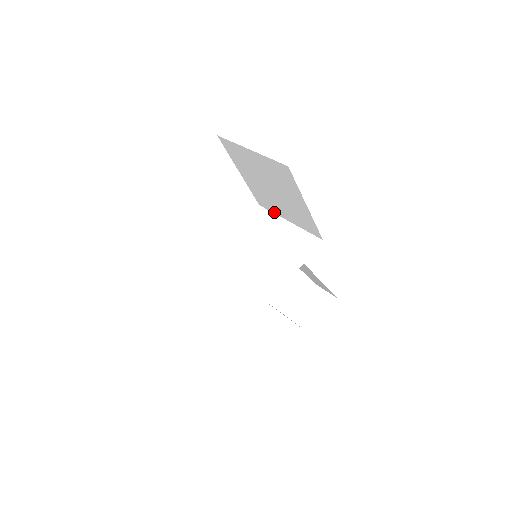
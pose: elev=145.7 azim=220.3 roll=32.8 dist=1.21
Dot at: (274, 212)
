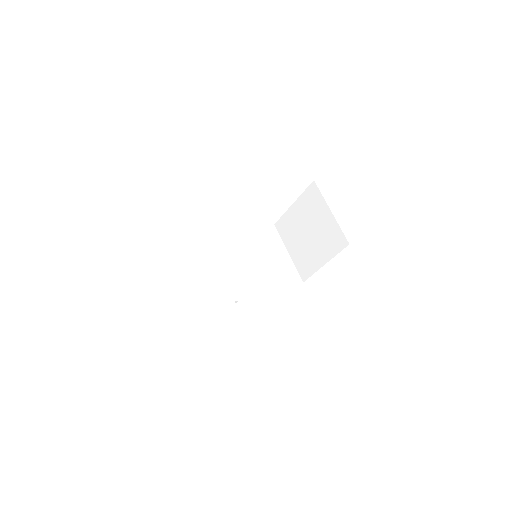
Dot at: (283, 239)
